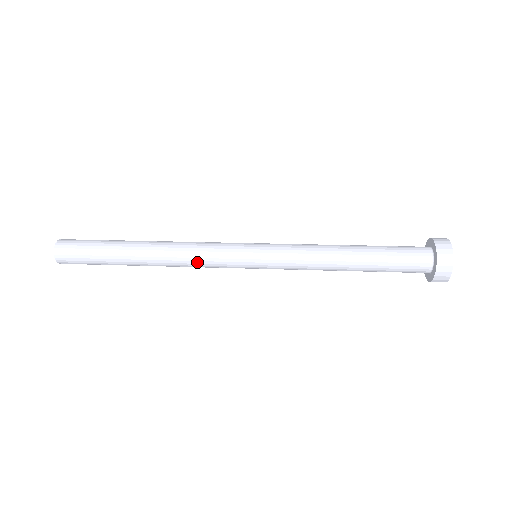
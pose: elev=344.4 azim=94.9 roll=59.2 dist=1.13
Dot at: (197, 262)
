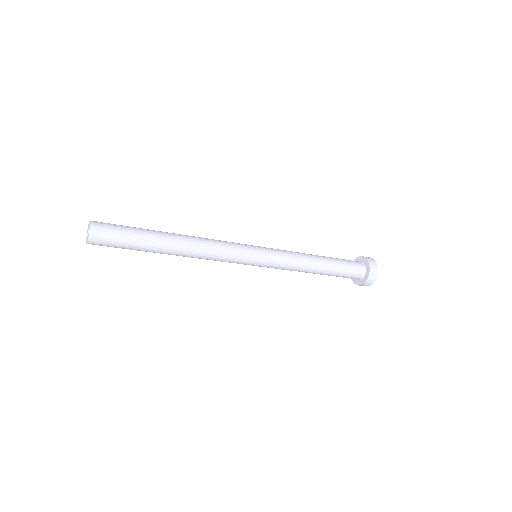
Dot at: (216, 256)
